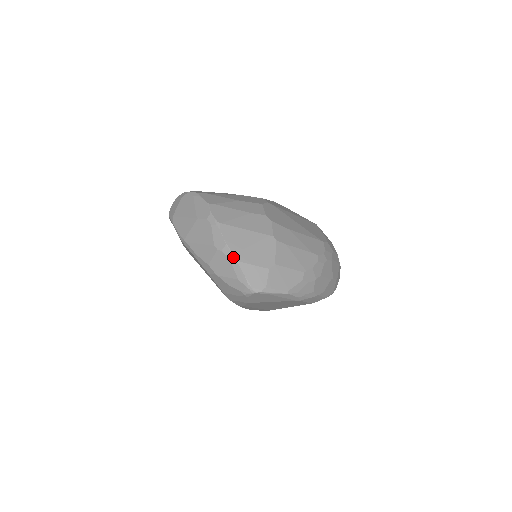
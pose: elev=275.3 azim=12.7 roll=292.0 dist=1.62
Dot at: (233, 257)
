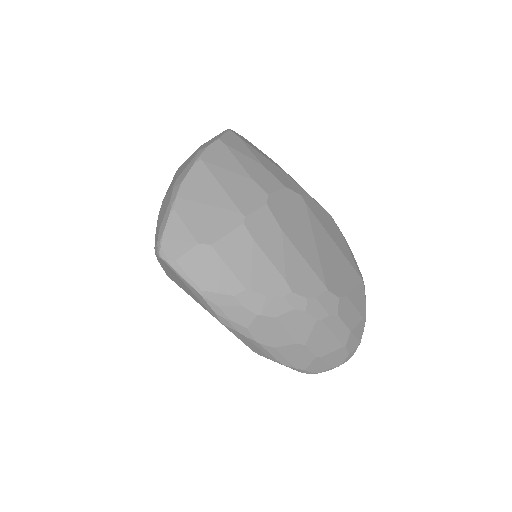
Dot at: (174, 200)
